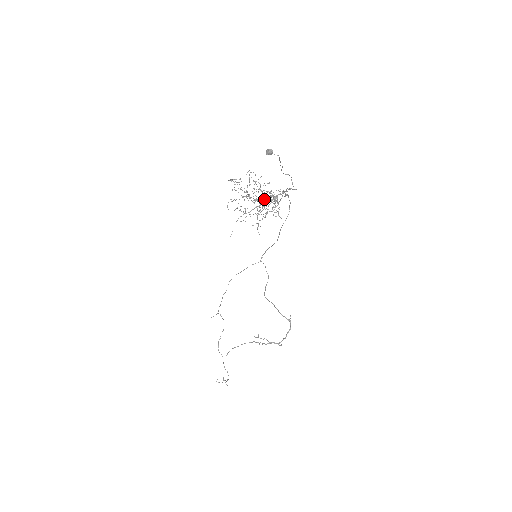
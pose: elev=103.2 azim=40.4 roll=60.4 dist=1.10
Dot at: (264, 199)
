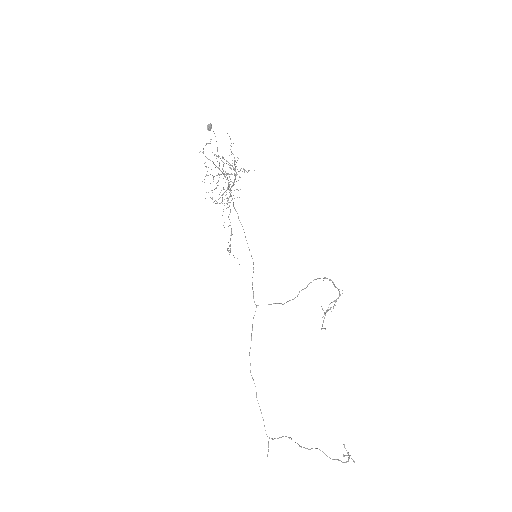
Dot at: (230, 168)
